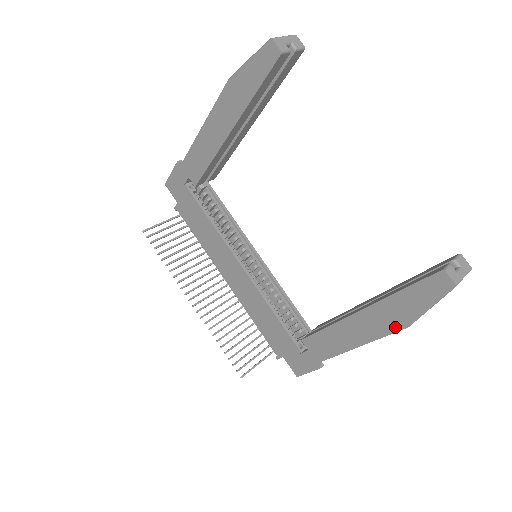
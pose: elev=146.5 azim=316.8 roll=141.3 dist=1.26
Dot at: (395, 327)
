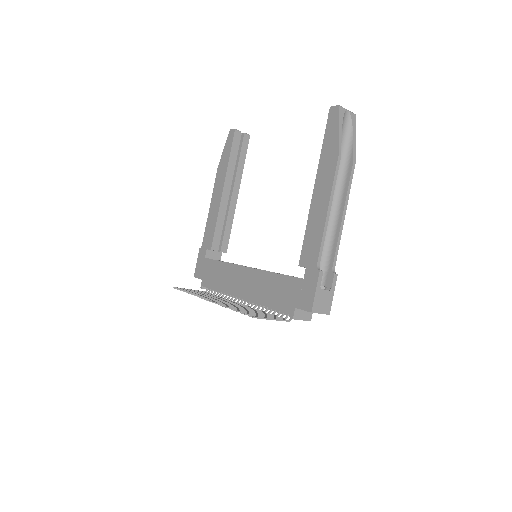
Dot at: (334, 165)
